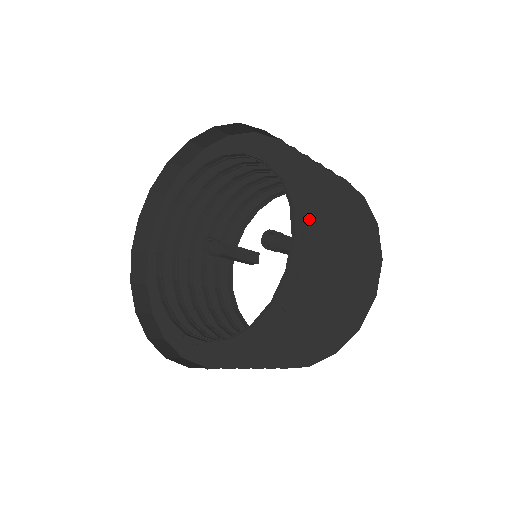
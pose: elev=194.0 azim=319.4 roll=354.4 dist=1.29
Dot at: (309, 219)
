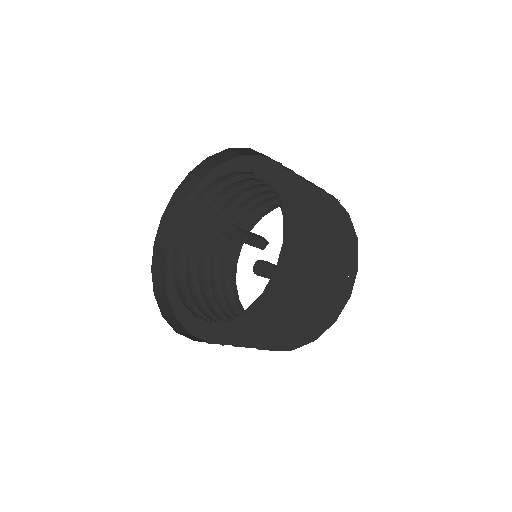
Dot at: (280, 291)
